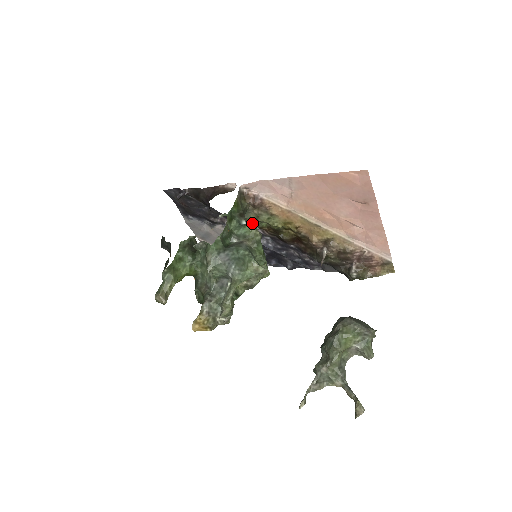
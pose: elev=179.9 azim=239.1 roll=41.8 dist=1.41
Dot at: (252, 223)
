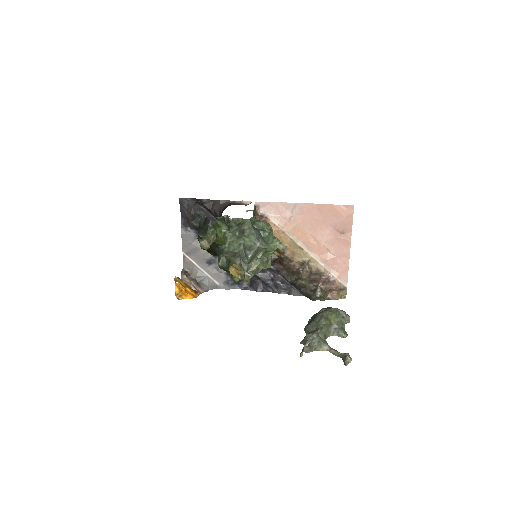
Dot at: occluded
